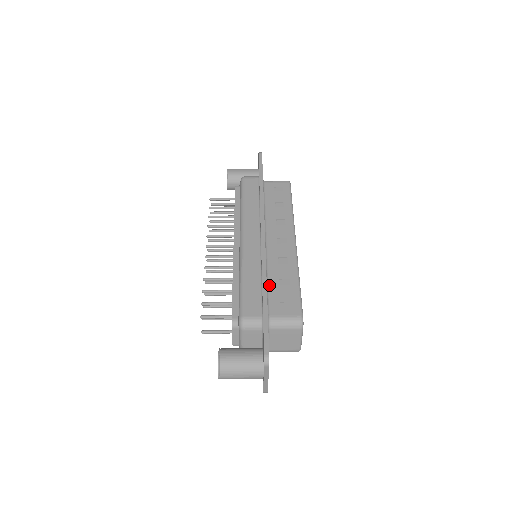
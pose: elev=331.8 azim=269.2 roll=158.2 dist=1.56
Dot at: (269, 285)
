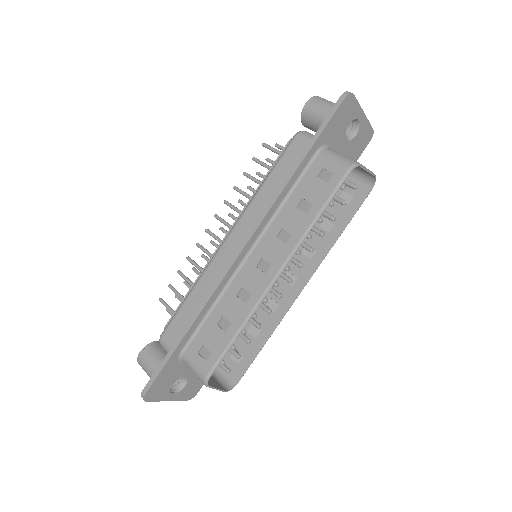
Dot at: (209, 316)
